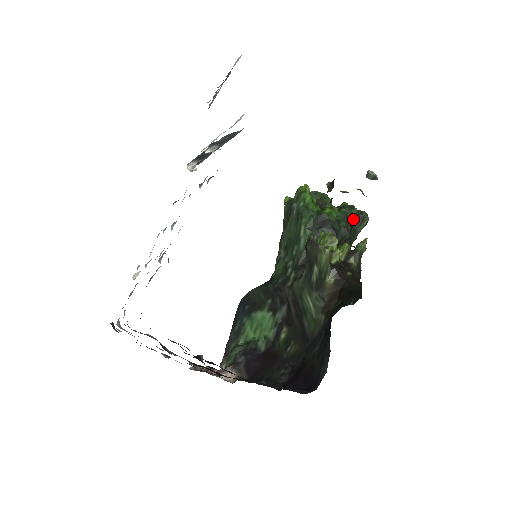
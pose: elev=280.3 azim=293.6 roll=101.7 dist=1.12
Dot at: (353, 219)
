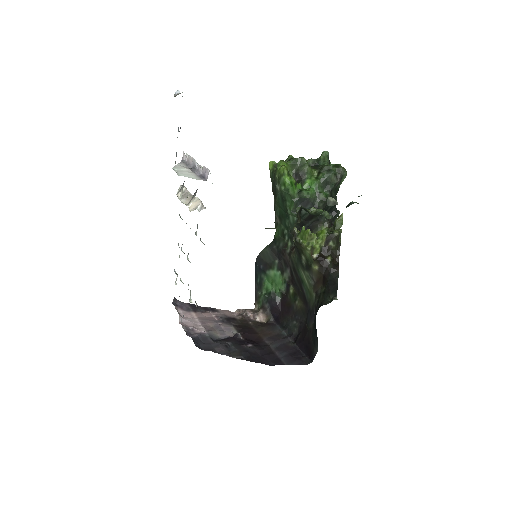
Dot at: (332, 183)
